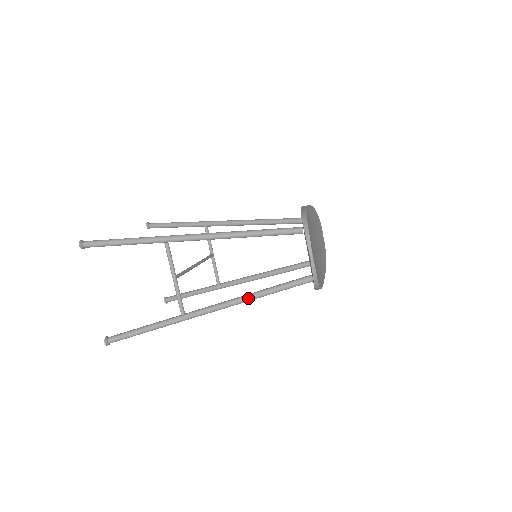
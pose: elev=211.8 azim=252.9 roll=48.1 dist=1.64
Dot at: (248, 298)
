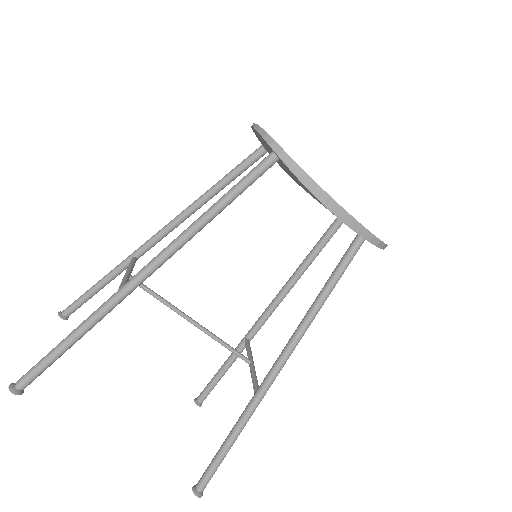
Dot at: (194, 222)
